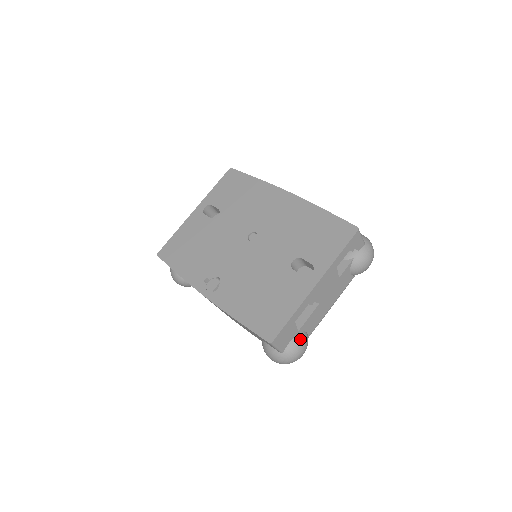
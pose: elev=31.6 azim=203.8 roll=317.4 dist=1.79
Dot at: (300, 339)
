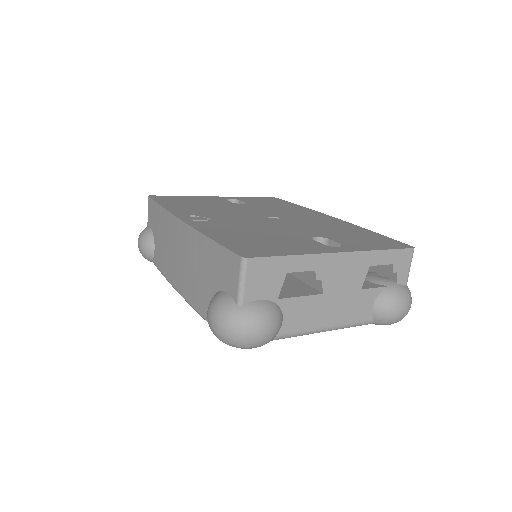
Dot at: (274, 309)
